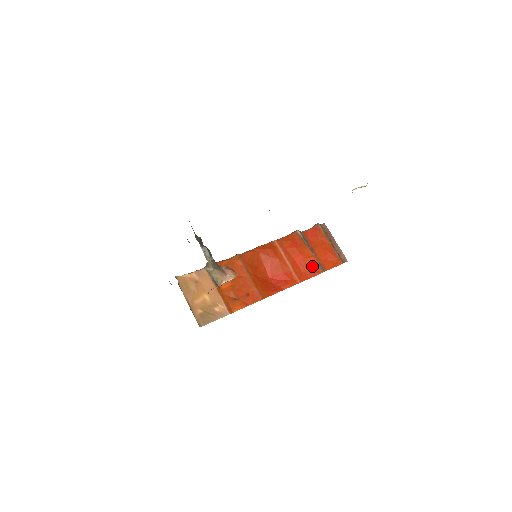
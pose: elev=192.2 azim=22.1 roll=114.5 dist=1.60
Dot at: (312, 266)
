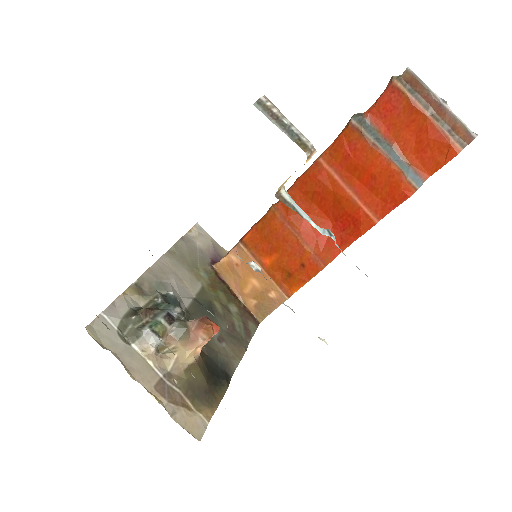
Dot at: (393, 185)
